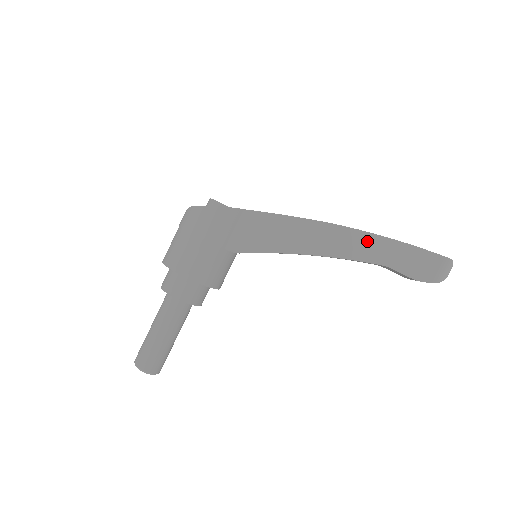
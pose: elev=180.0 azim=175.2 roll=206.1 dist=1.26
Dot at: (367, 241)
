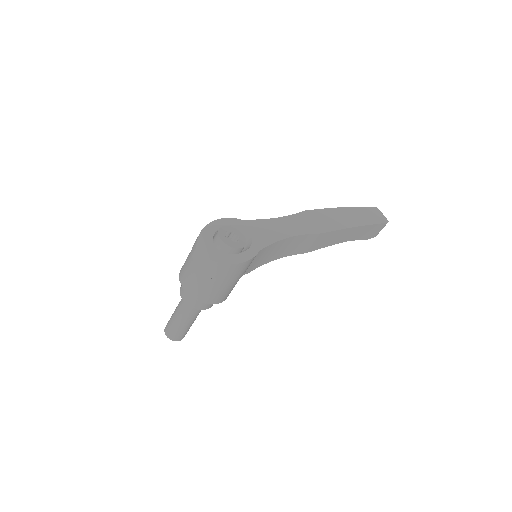
Dot at: (342, 233)
